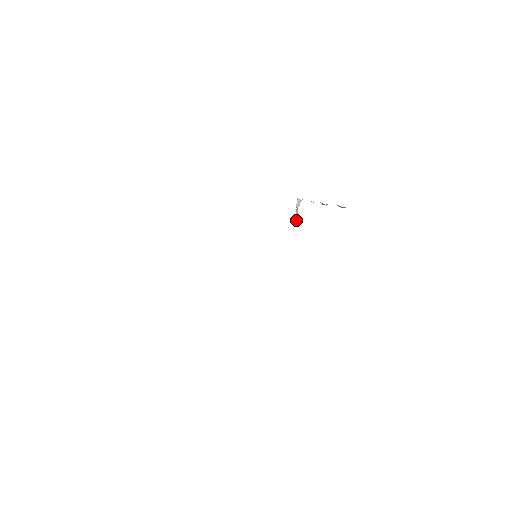
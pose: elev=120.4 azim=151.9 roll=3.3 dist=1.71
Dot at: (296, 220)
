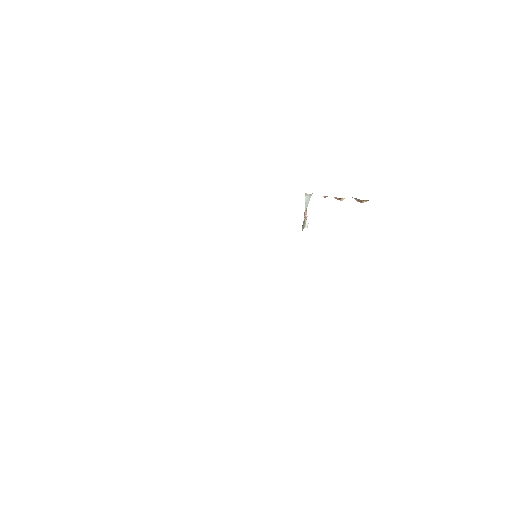
Dot at: (305, 227)
